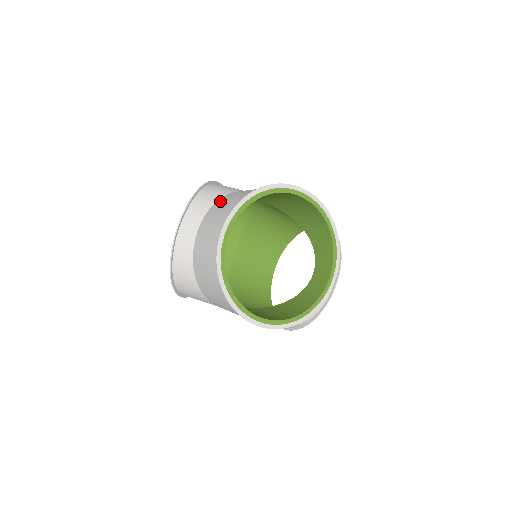
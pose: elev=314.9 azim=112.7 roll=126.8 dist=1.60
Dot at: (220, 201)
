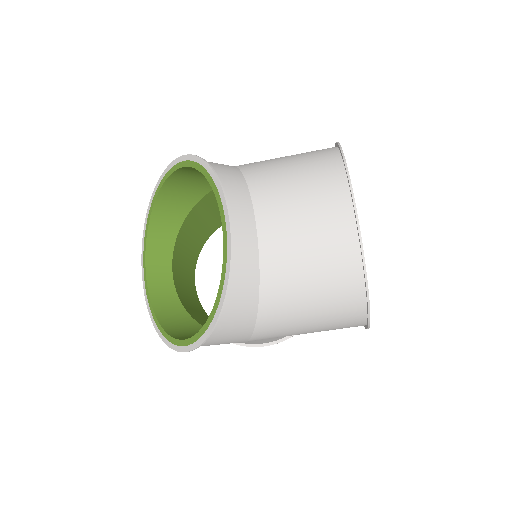
Dot at: (259, 176)
